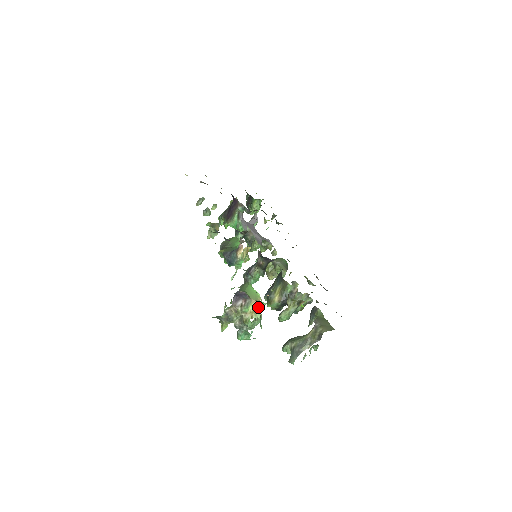
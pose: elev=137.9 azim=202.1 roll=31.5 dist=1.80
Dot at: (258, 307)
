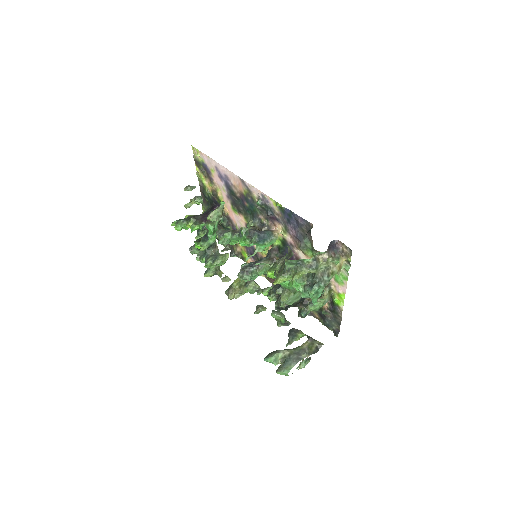
Dot at: occluded
